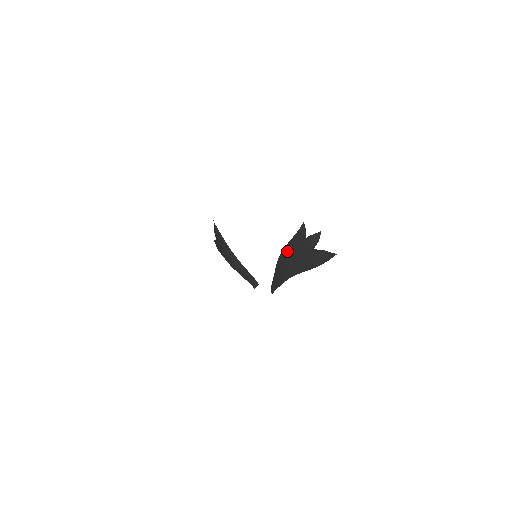
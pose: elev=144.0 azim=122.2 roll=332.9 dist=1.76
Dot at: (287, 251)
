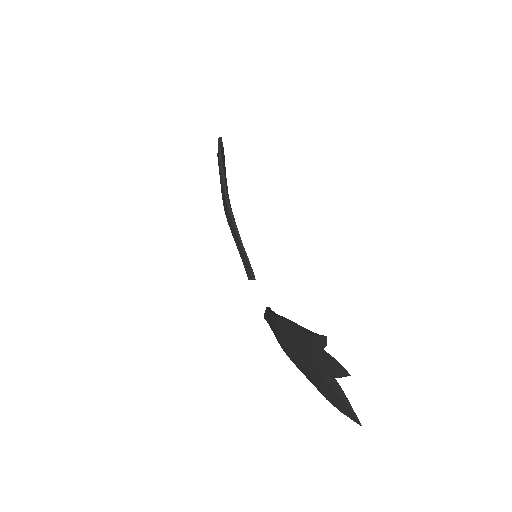
Dot at: (289, 332)
